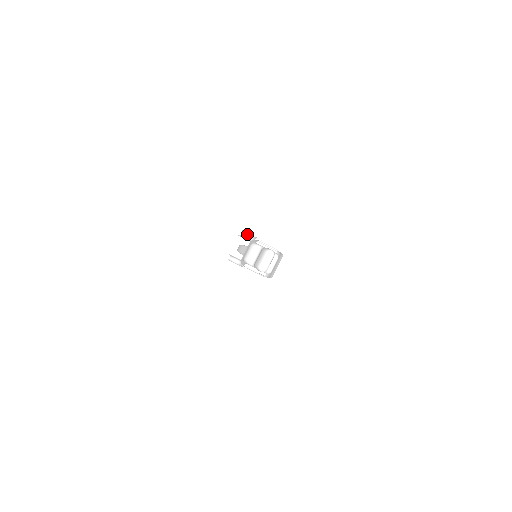
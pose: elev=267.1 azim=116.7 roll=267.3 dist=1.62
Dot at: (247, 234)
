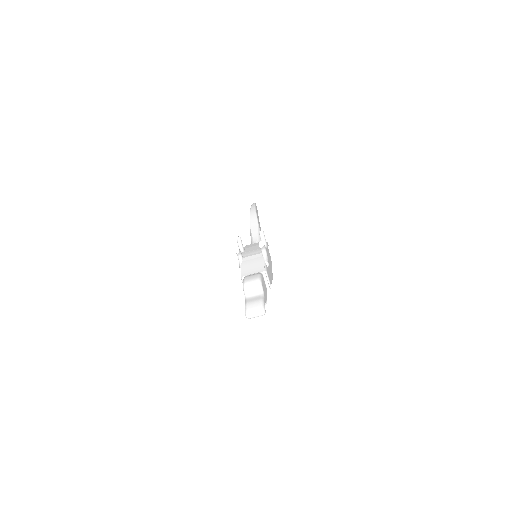
Dot at: (264, 249)
